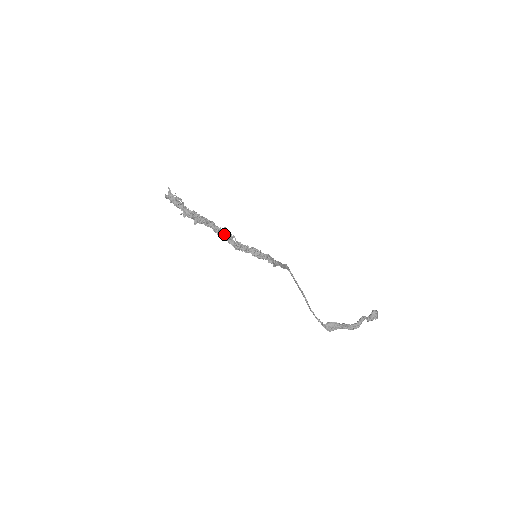
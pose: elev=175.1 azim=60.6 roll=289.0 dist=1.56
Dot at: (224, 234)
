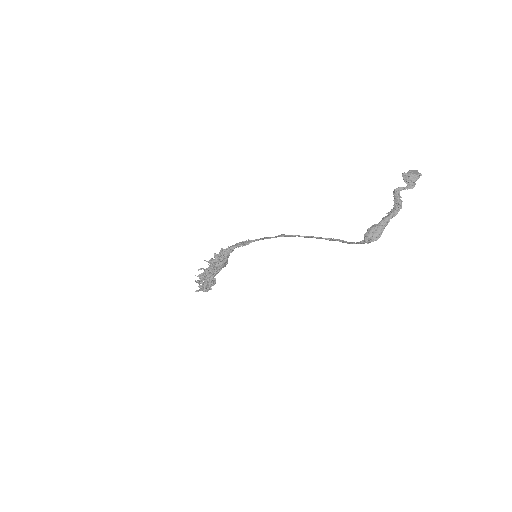
Dot at: (210, 267)
